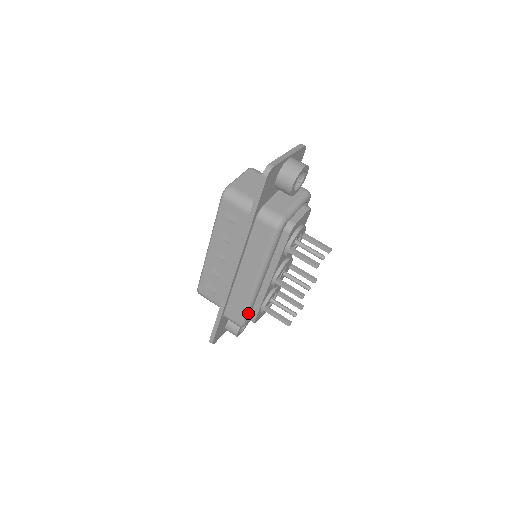
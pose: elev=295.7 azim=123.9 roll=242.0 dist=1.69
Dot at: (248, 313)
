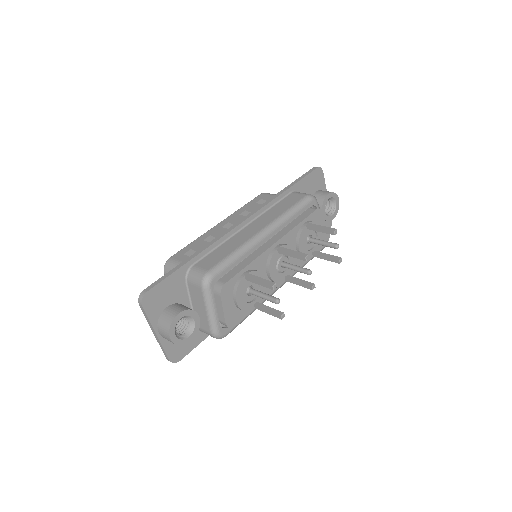
Dot at: (228, 264)
